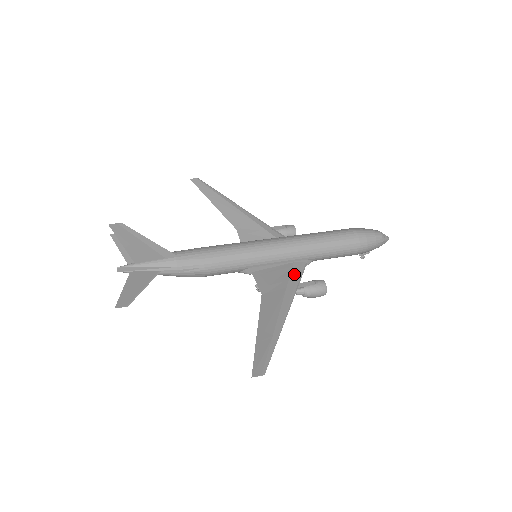
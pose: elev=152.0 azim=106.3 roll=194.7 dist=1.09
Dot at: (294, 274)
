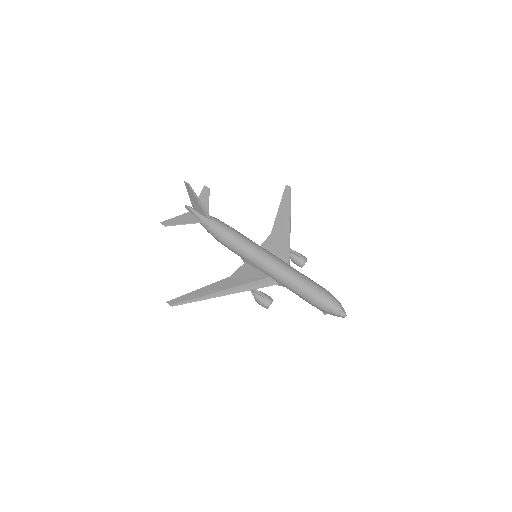
Dot at: (260, 282)
